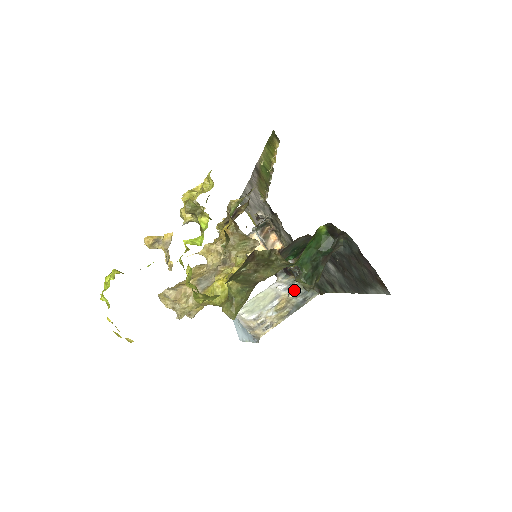
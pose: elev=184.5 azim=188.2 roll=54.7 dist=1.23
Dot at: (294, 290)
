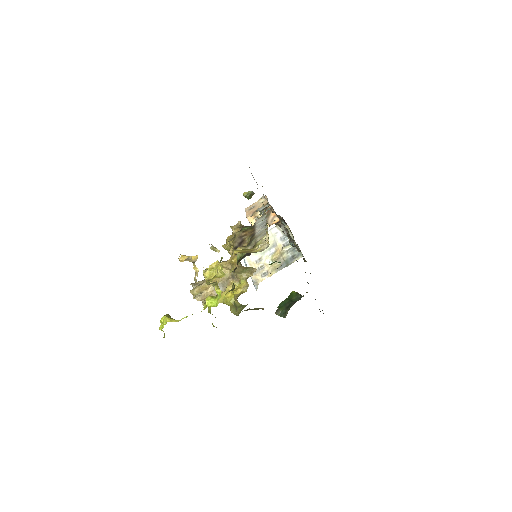
Dot at: (287, 243)
